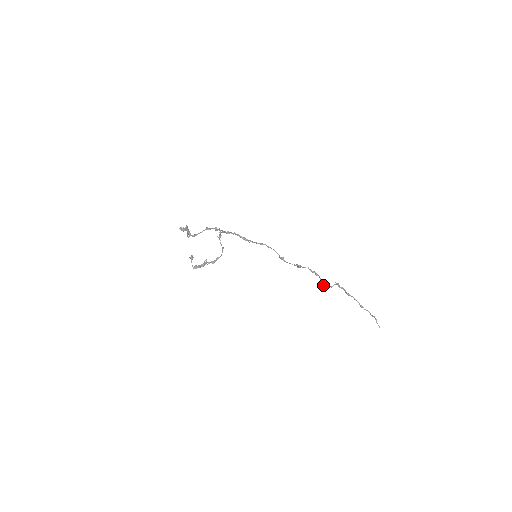
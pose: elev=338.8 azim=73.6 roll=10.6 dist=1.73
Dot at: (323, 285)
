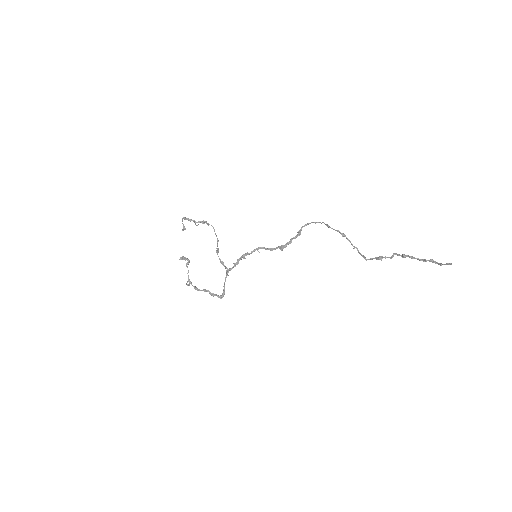
Dot at: (327, 225)
